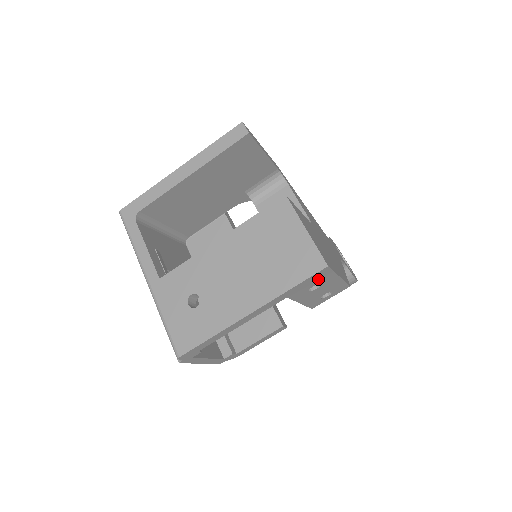
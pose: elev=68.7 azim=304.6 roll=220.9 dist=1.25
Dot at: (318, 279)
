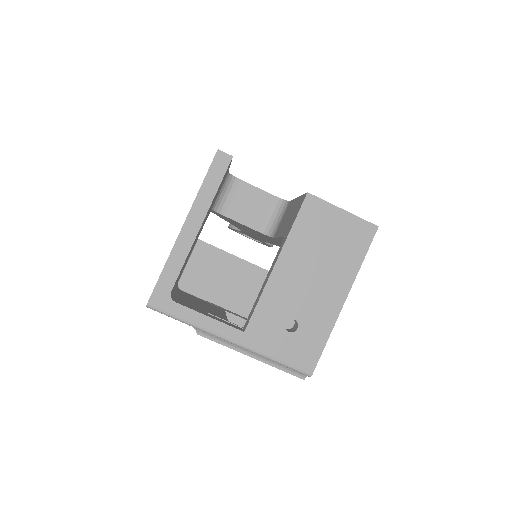
Dot at: occluded
